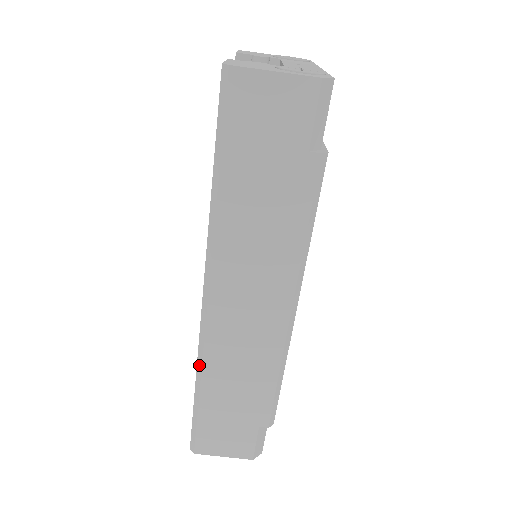
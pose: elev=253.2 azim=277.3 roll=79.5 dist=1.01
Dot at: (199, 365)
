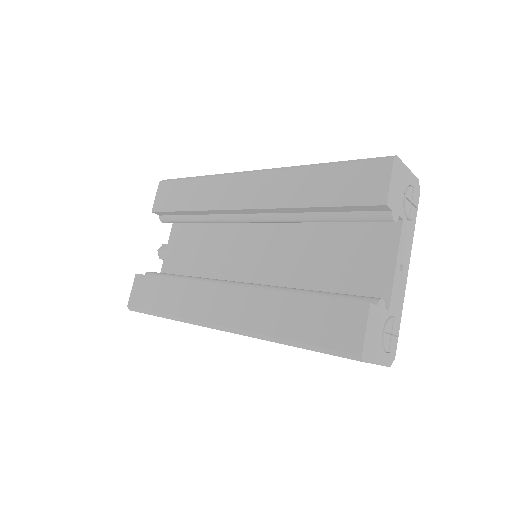
Dot at: (180, 319)
